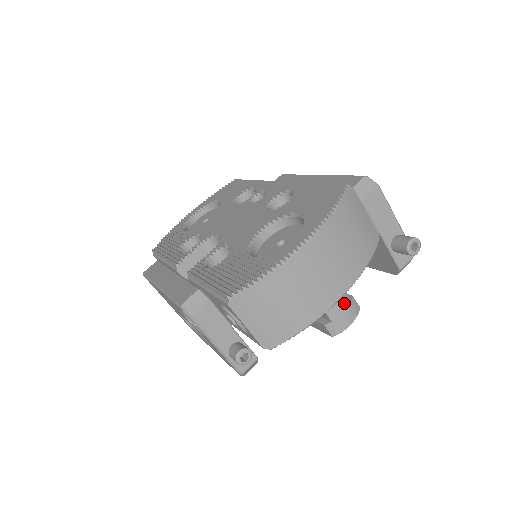
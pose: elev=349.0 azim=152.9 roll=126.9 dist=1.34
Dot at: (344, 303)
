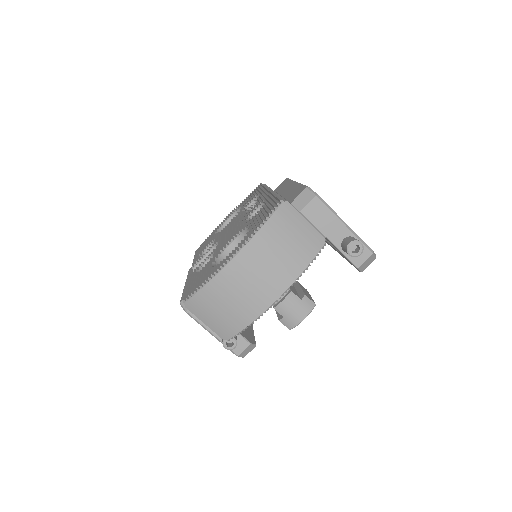
Dot at: (293, 302)
